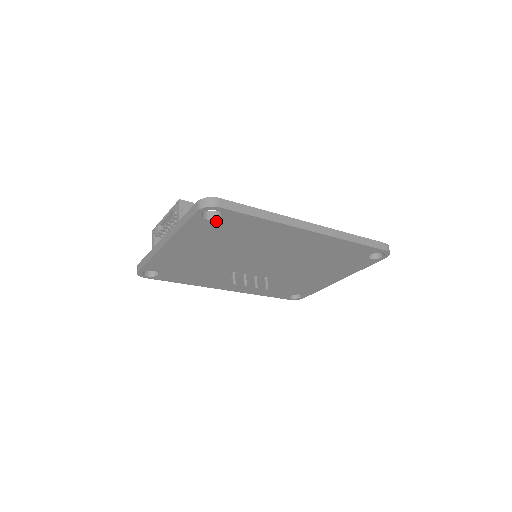
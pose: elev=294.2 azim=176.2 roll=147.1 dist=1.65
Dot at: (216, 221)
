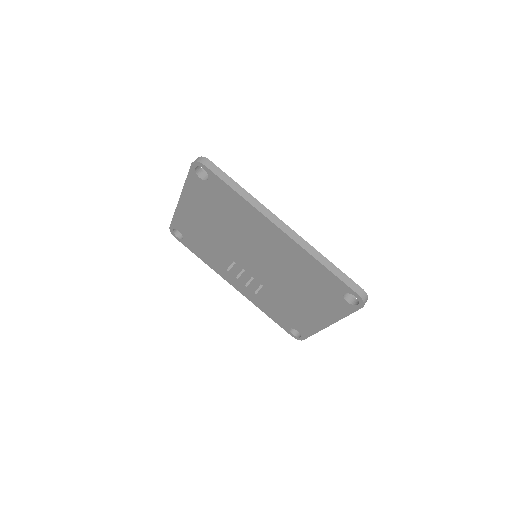
Dot at: (206, 182)
